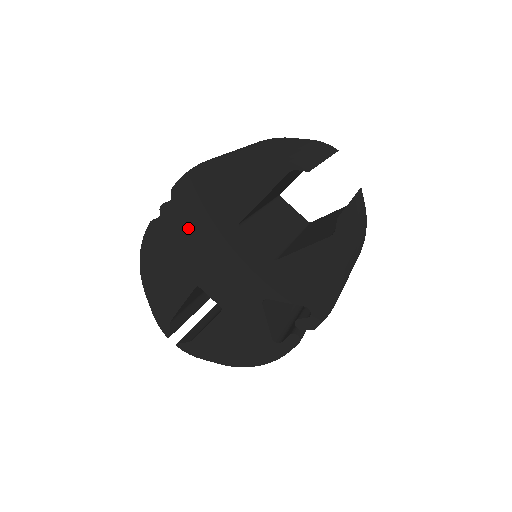
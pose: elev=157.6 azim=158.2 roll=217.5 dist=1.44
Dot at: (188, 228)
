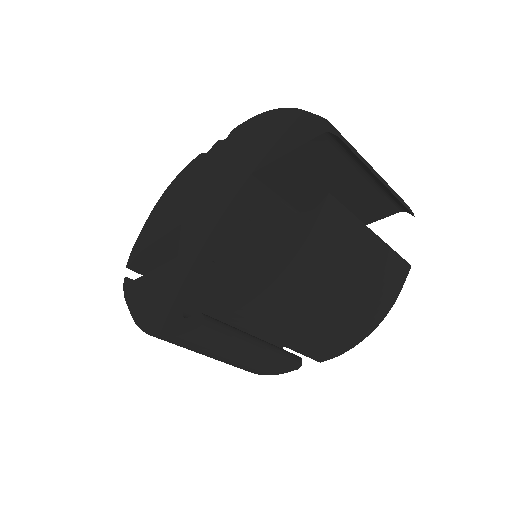
Dot at: (217, 167)
